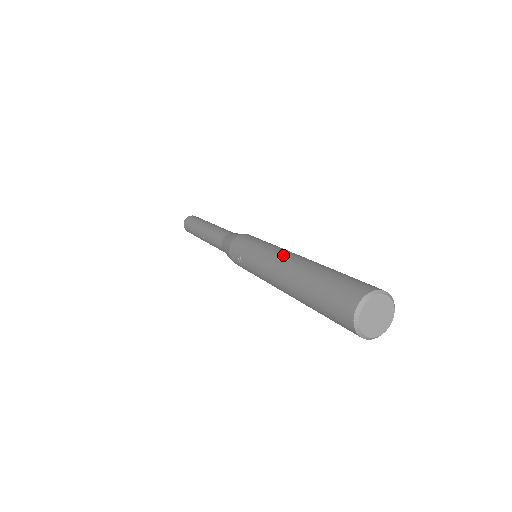
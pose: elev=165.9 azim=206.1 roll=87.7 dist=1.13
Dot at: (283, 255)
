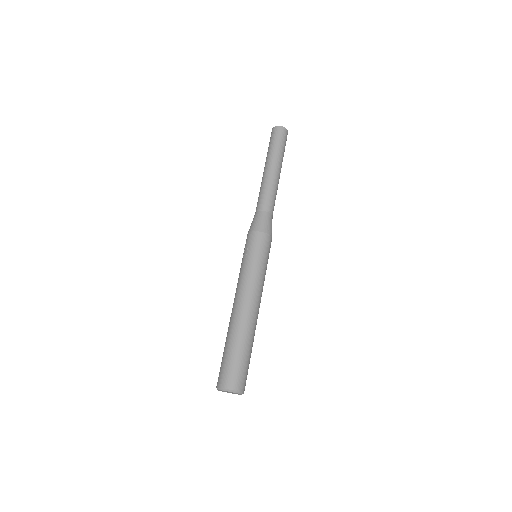
Dot at: (250, 300)
